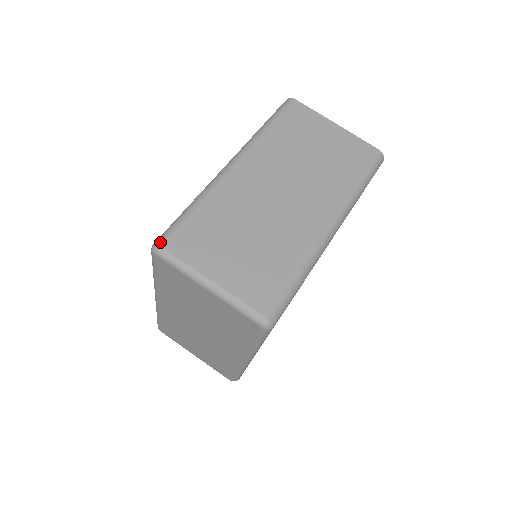
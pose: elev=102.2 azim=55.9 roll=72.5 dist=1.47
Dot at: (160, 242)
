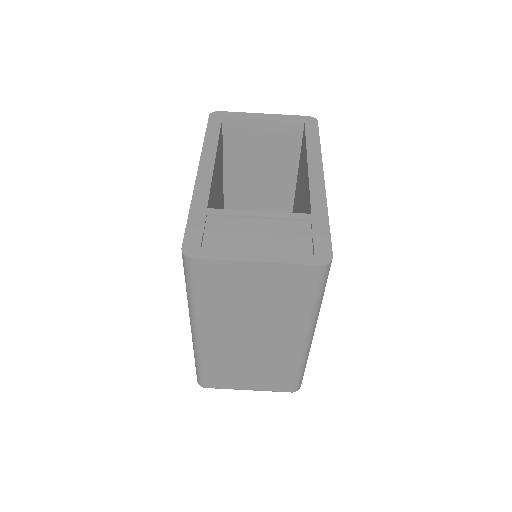
Dot at: (201, 386)
